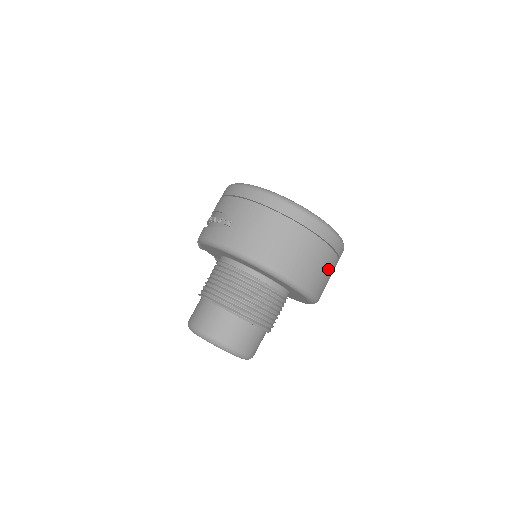
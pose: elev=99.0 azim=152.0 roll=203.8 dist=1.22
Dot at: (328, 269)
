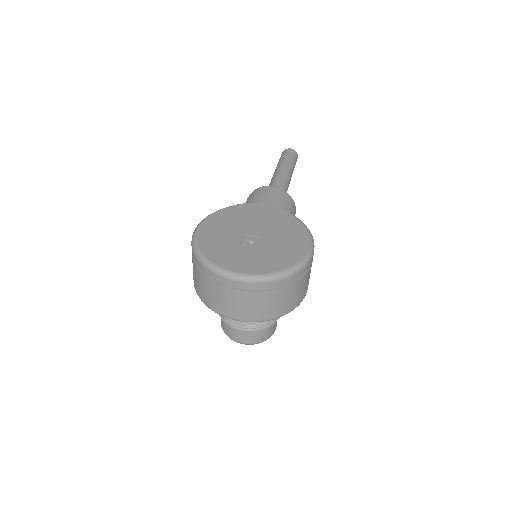
Dot at: (280, 299)
